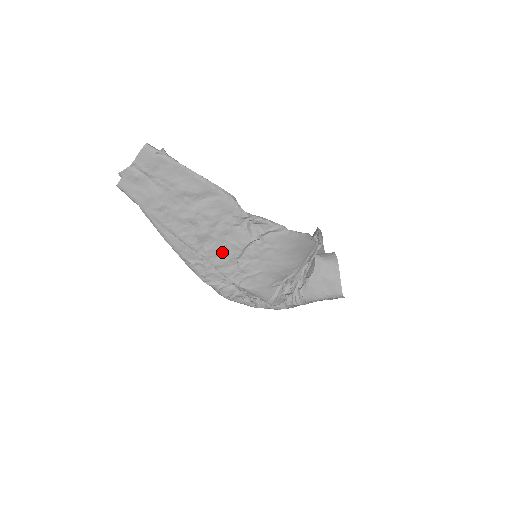
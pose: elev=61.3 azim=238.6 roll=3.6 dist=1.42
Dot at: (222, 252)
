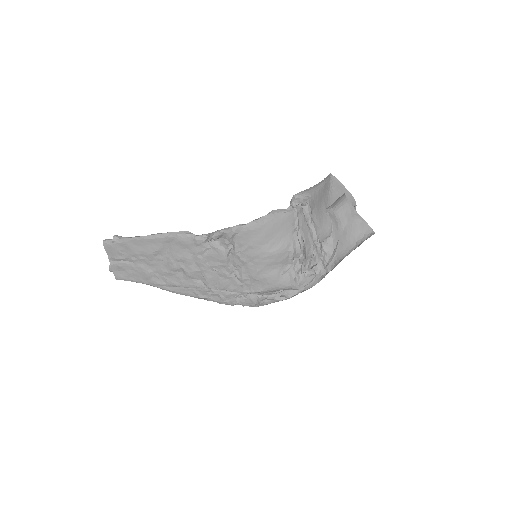
Dot at: (217, 276)
